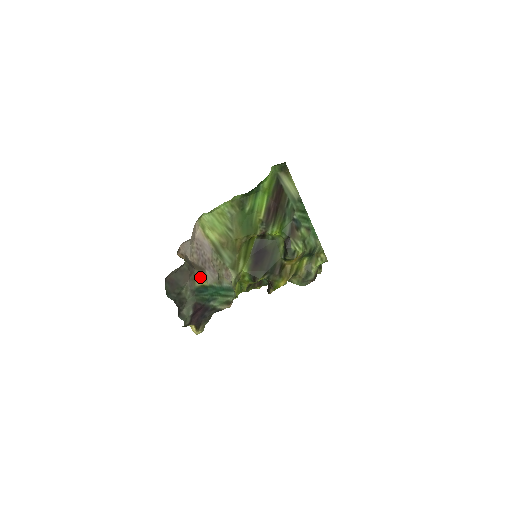
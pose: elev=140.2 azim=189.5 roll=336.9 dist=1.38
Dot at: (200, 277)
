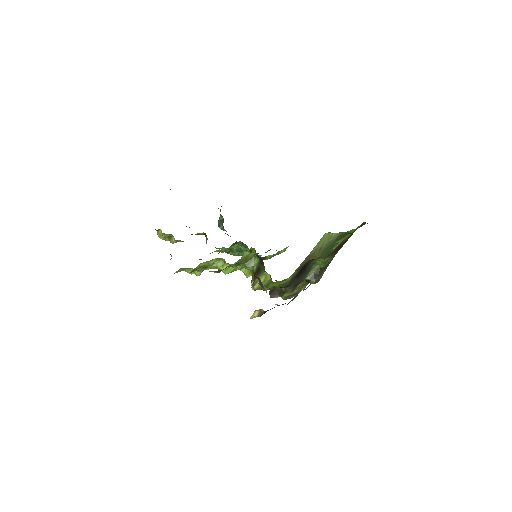
Dot at: occluded
